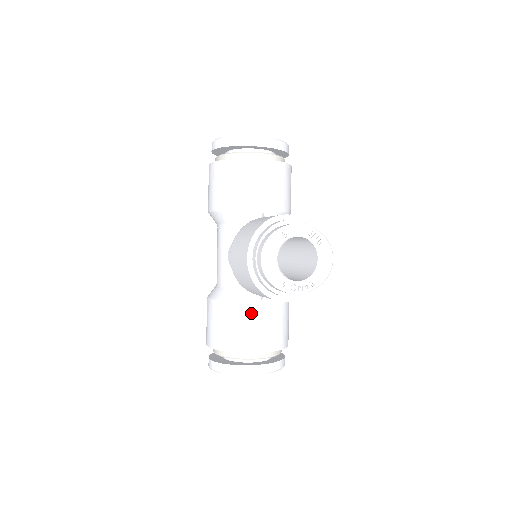
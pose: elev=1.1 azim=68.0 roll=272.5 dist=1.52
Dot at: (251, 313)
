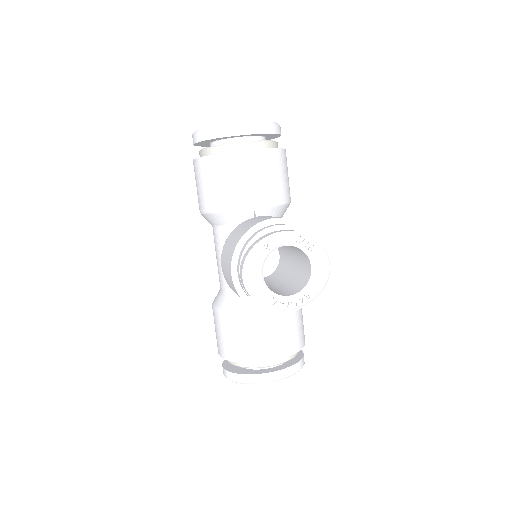
Dot at: (255, 321)
